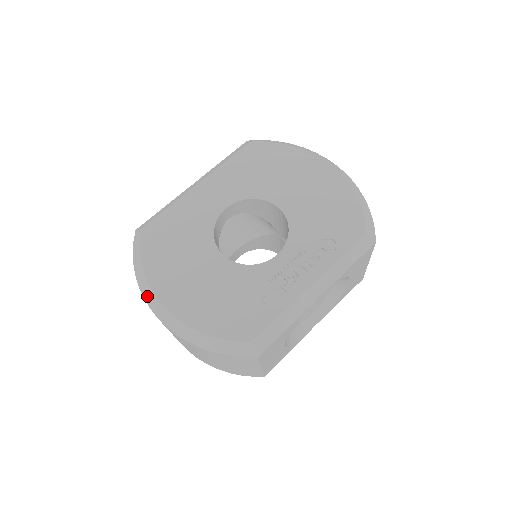
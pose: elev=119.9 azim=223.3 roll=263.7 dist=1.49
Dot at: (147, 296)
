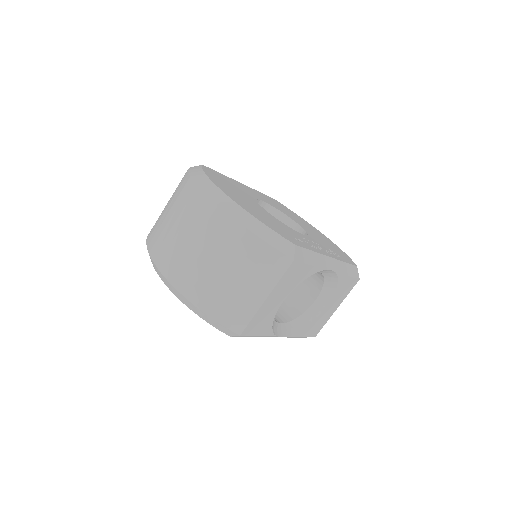
Dot at: (204, 185)
